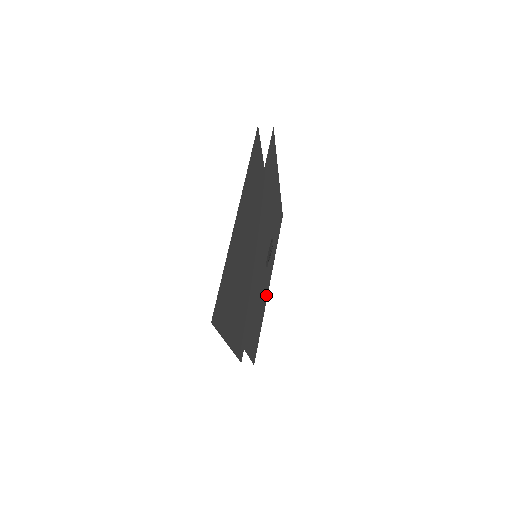
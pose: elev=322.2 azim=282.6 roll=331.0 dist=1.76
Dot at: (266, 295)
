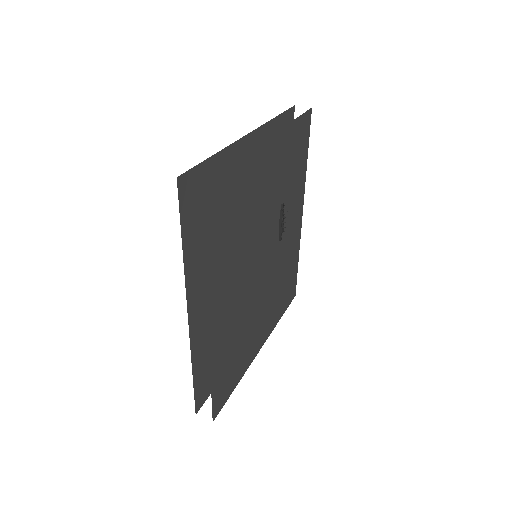
Dot at: (297, 232)
